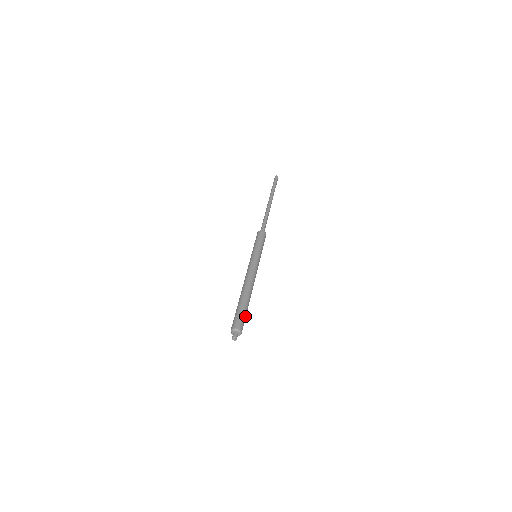
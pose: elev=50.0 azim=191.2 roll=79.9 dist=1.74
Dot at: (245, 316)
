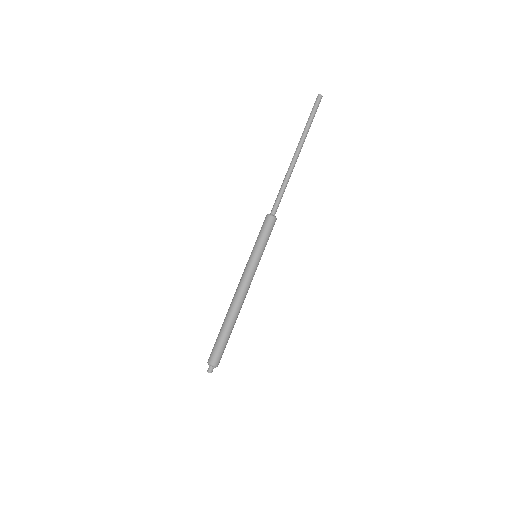
Dot at: occluded
